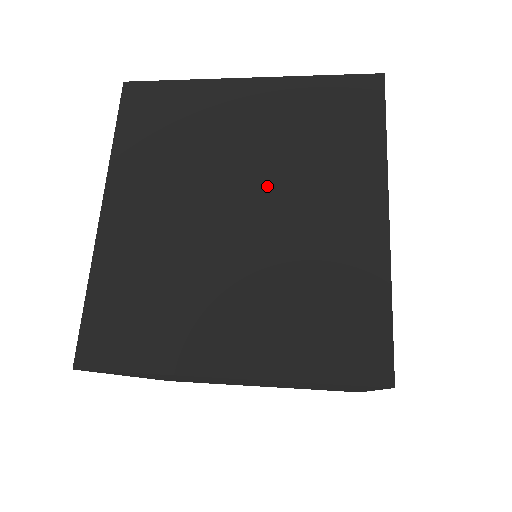
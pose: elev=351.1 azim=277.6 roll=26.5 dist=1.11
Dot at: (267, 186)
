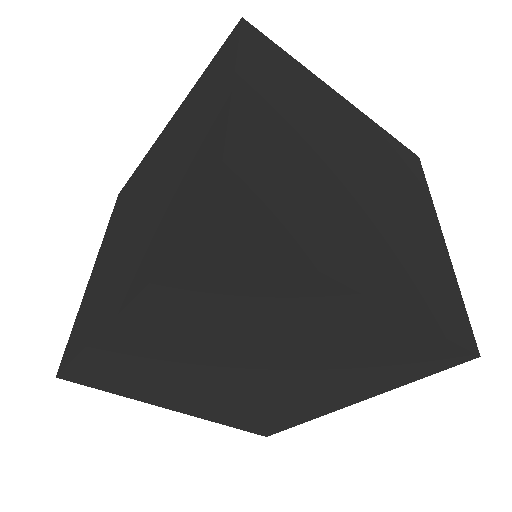
Dot at: occluded
